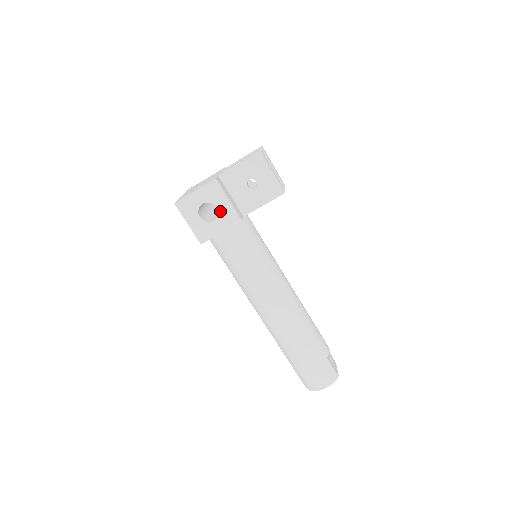
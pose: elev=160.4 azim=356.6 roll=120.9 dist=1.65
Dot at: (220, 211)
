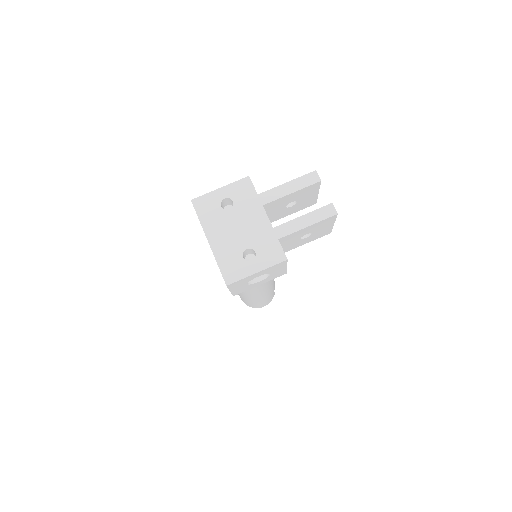
Dot at: (271, 275)
